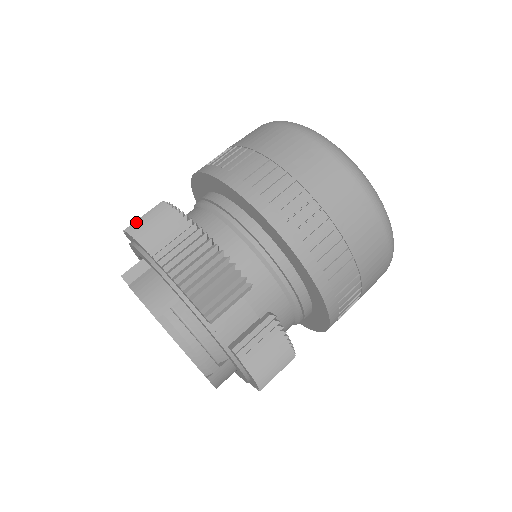
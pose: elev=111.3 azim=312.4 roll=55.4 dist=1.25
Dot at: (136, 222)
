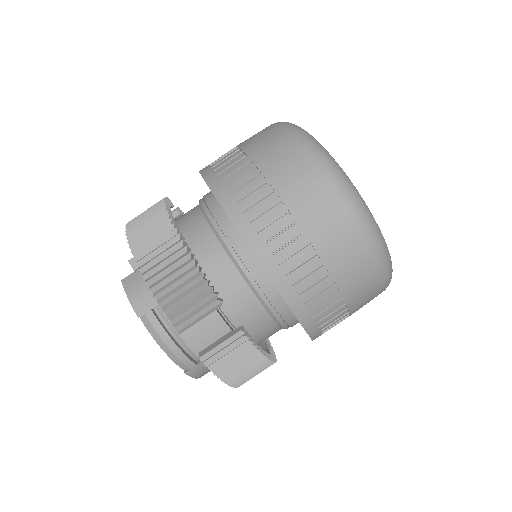
Dot at: (136, 218)
